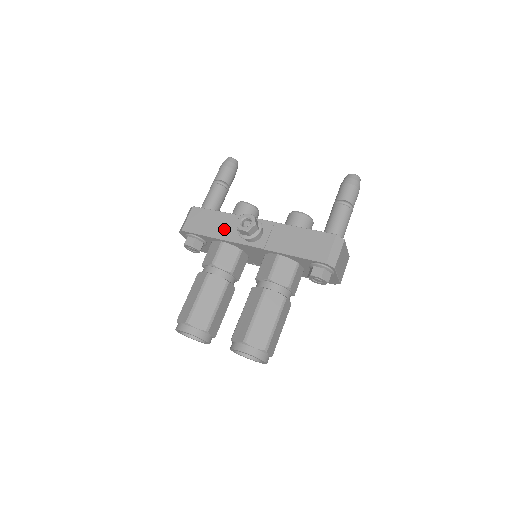
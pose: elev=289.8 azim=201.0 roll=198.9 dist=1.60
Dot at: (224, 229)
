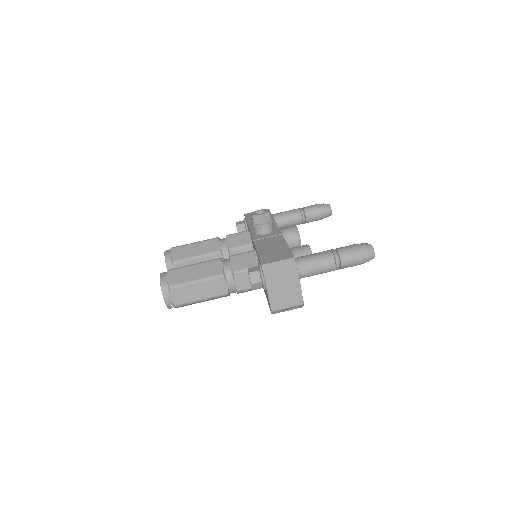
Dot at: occluded
